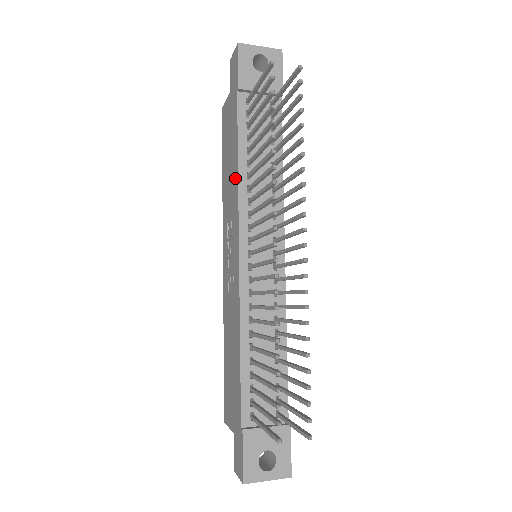
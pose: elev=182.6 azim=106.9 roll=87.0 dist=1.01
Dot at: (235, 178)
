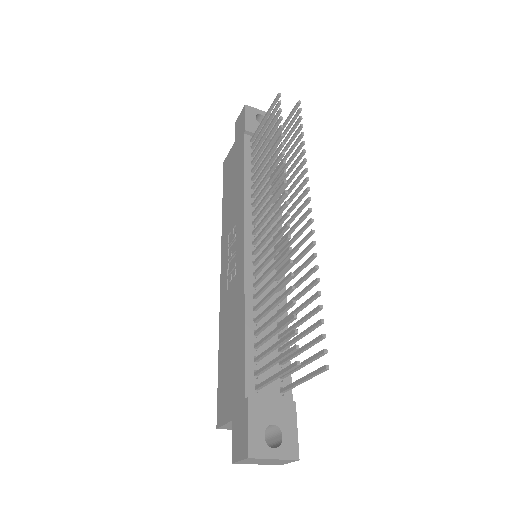
Dot at: (240, 191)
